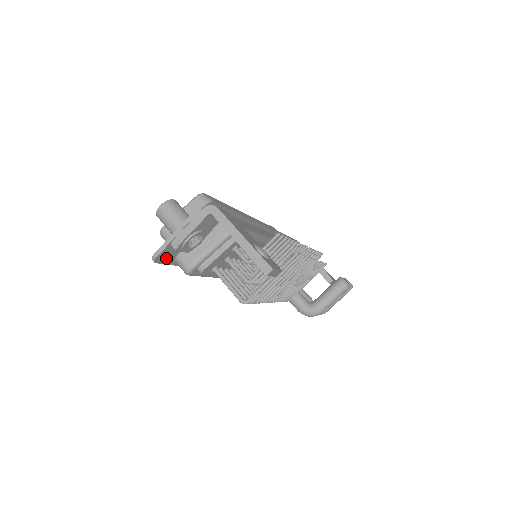
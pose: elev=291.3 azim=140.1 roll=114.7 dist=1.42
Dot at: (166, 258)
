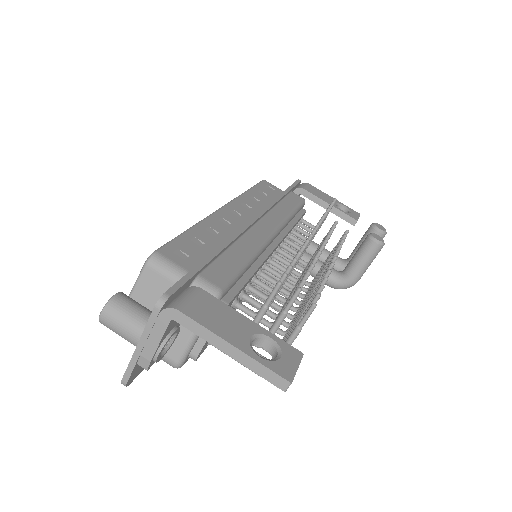
Dot at: (141, 368)
